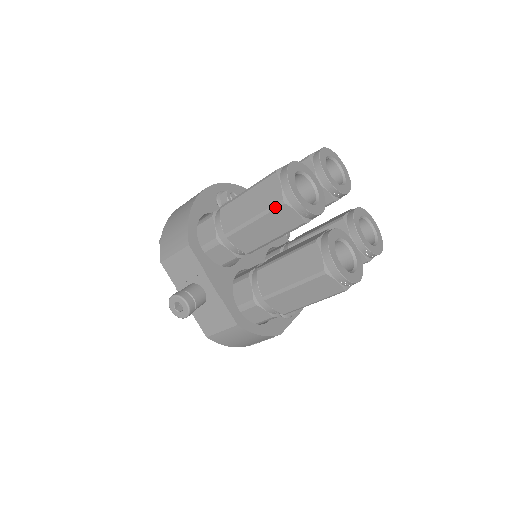
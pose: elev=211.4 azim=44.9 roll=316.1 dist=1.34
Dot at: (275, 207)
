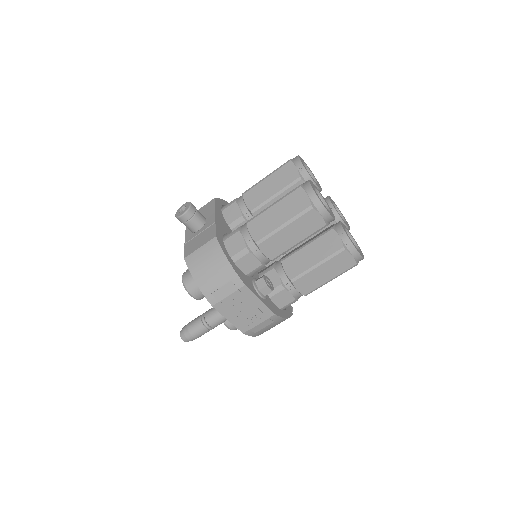
Dot at: (284, 165)
